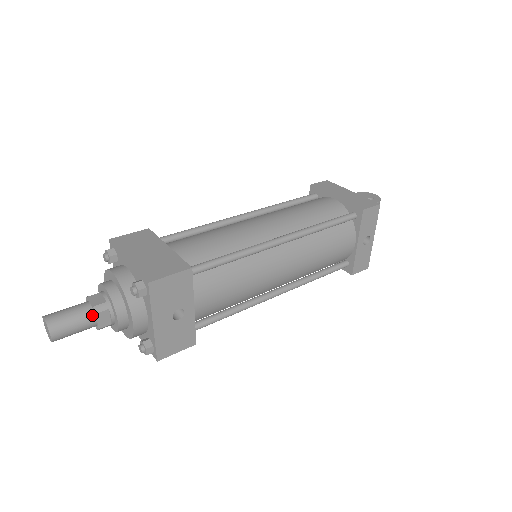
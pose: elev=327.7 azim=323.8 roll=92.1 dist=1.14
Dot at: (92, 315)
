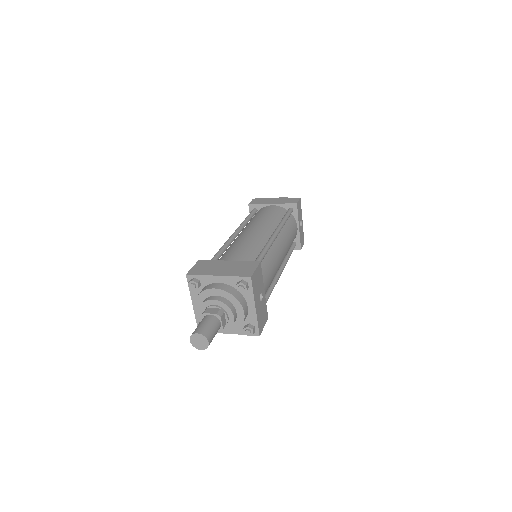
Dot at: (218, 320)
